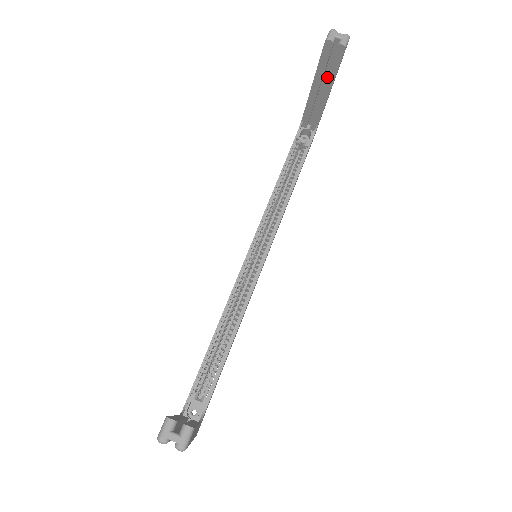
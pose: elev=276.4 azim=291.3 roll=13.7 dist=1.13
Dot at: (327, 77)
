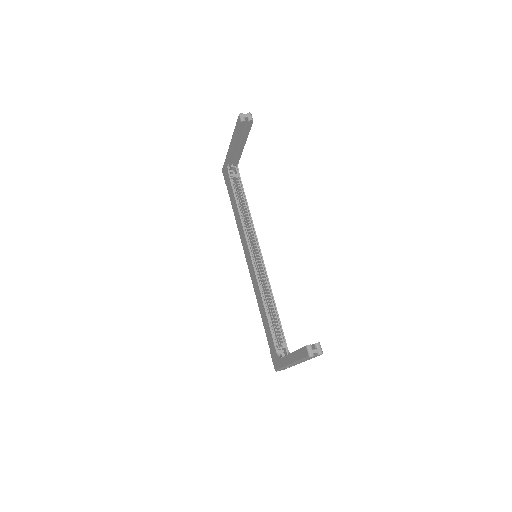
Dot at: (243, 137)
